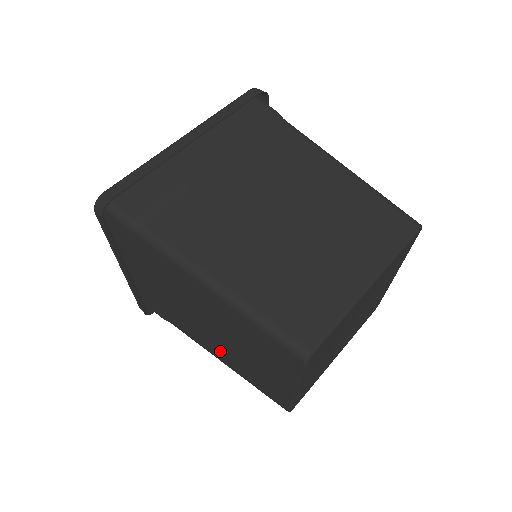
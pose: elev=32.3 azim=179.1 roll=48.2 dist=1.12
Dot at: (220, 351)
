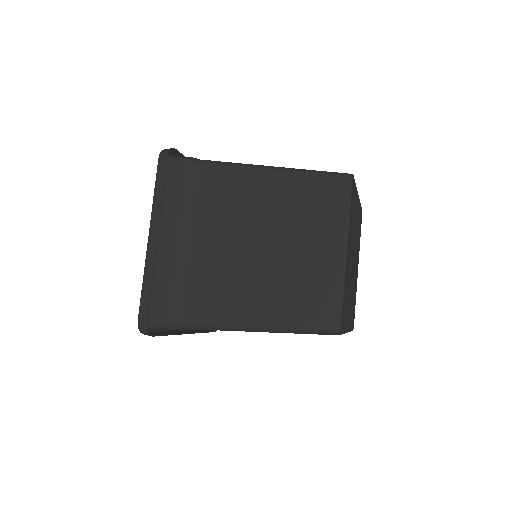
Dot at: occluded
